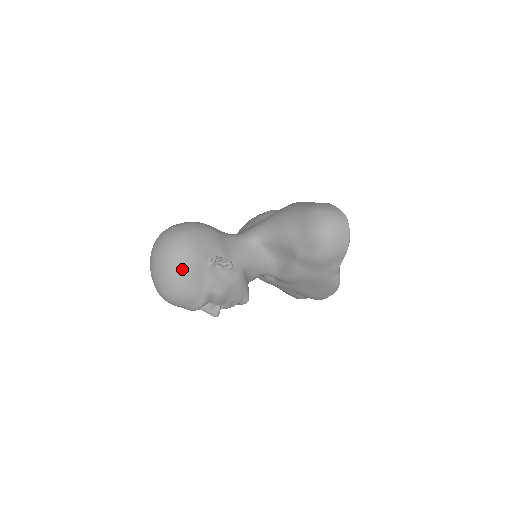
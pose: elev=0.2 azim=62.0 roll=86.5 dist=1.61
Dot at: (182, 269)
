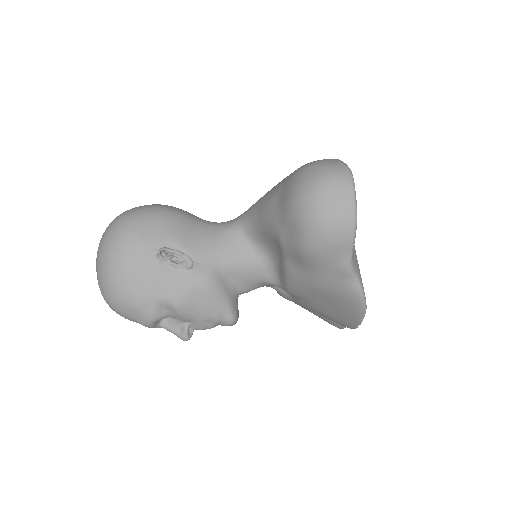
Dot at: (115, 264)
